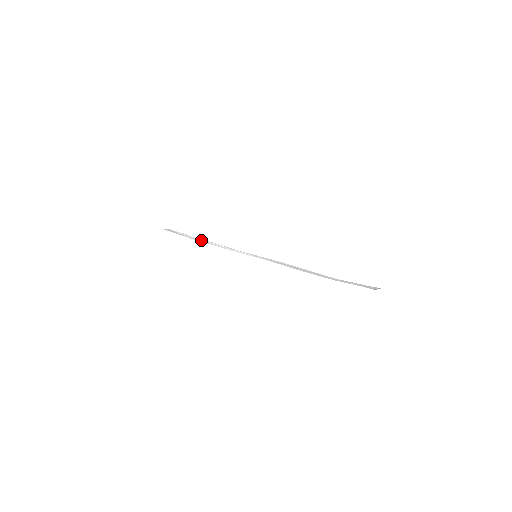
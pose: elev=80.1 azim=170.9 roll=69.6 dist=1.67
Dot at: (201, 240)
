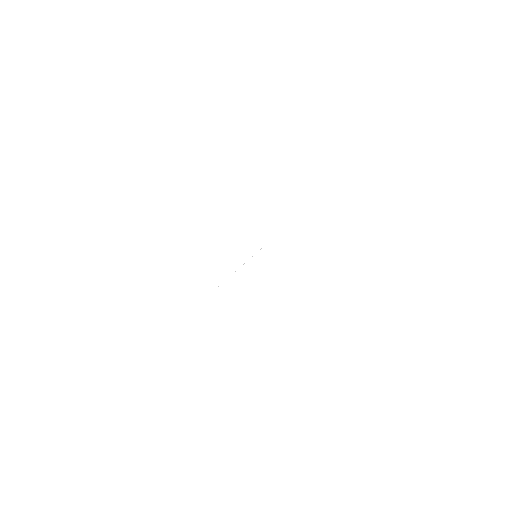
Dot at: occluded
